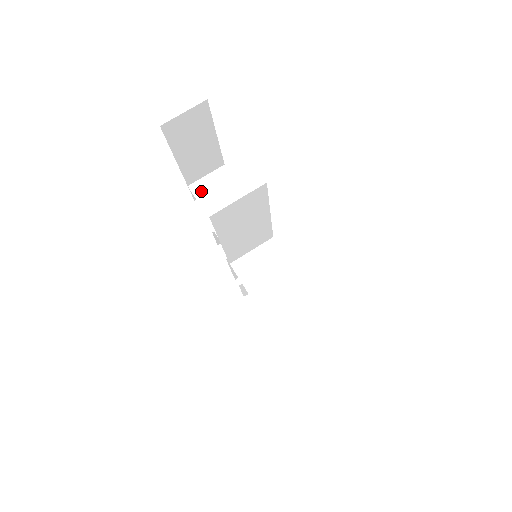
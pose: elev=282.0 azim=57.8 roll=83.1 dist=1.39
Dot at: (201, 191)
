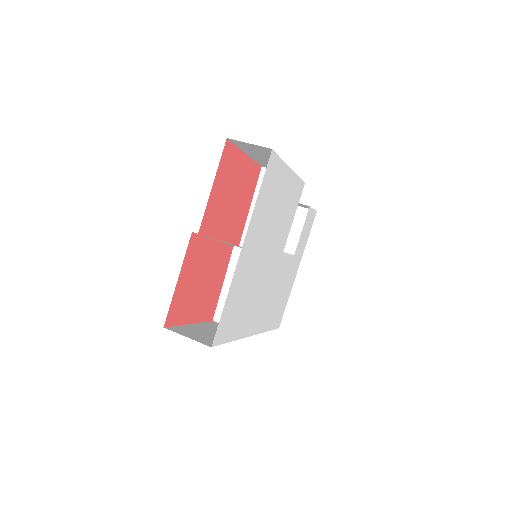
Dot at: occluded
